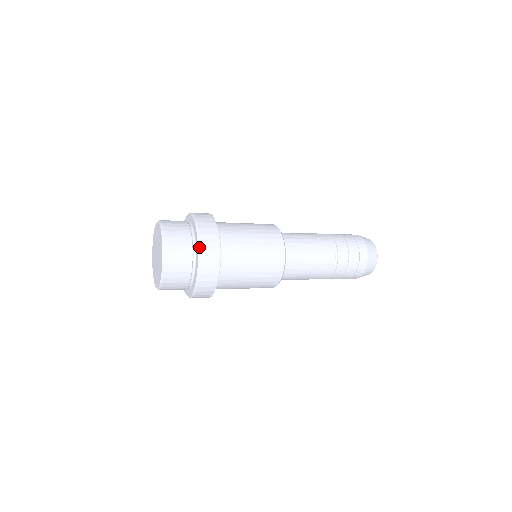
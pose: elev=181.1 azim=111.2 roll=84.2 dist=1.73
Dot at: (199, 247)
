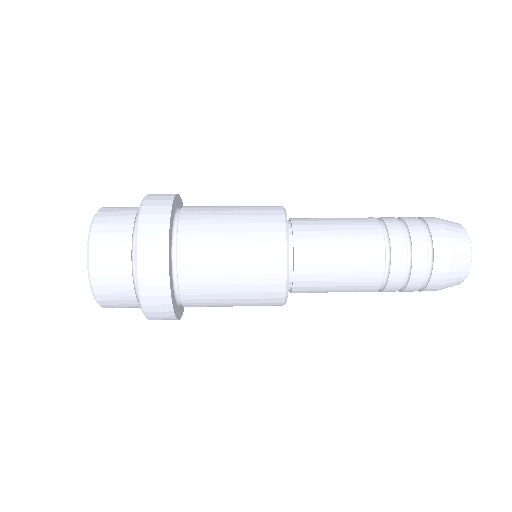
Dot at: (139, 212)
